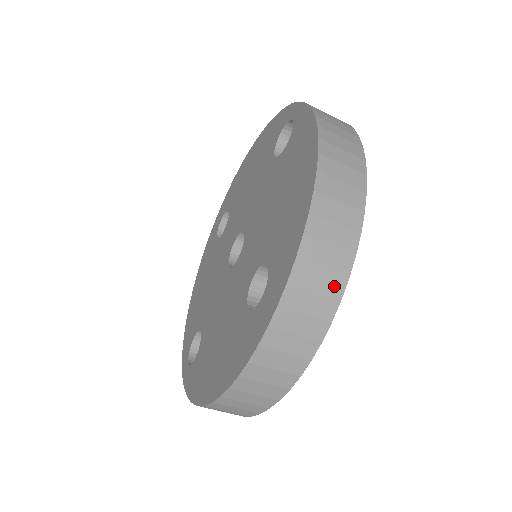
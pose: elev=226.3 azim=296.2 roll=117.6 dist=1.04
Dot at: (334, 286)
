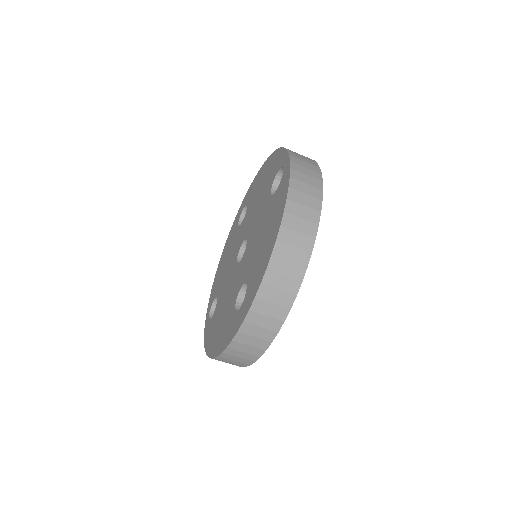
Dot at: (280, 313)
